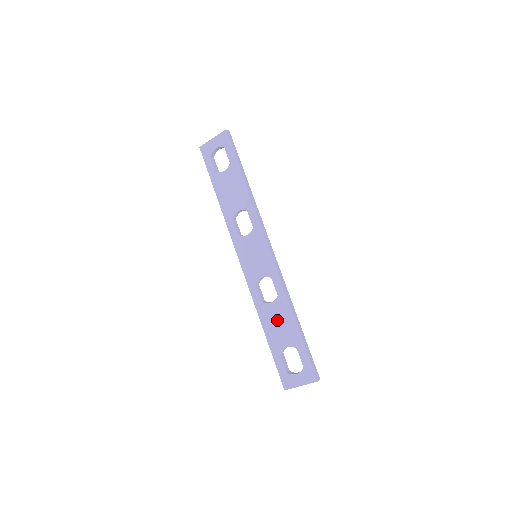
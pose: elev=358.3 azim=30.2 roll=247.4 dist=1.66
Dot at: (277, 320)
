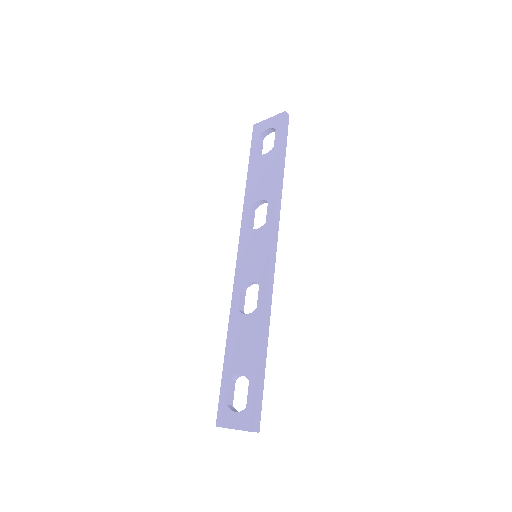
Dot at: (244, 337)
